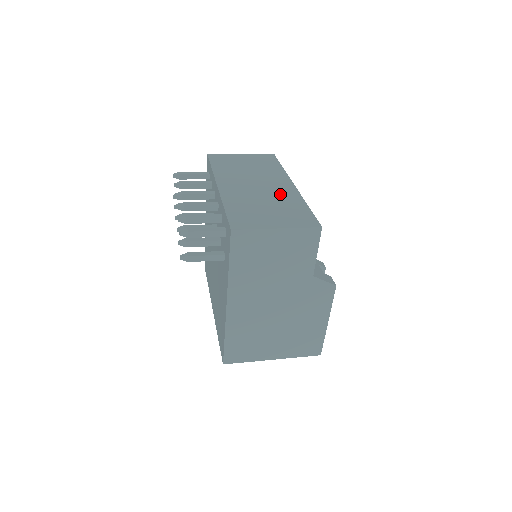
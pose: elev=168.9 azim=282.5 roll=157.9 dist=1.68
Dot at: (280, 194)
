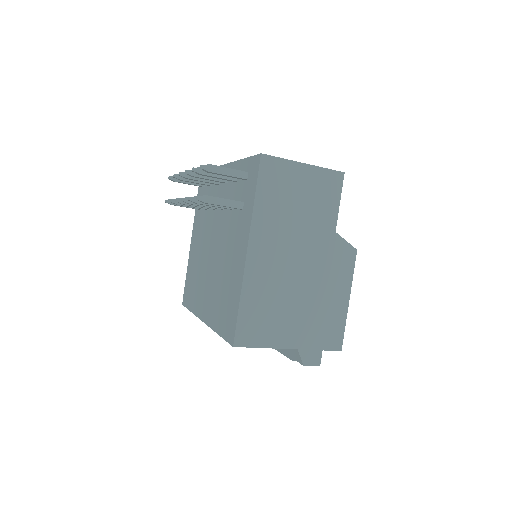
Dot at: occluded
